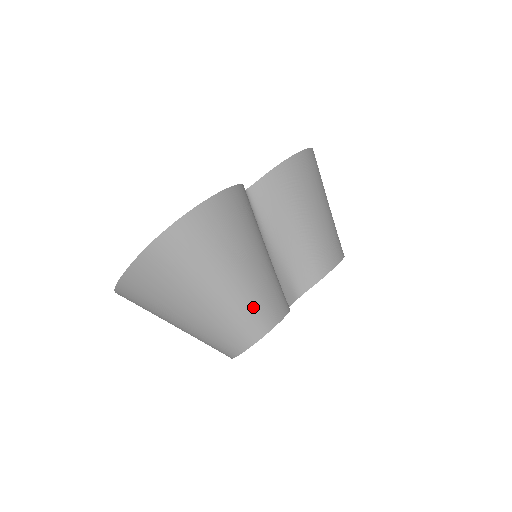
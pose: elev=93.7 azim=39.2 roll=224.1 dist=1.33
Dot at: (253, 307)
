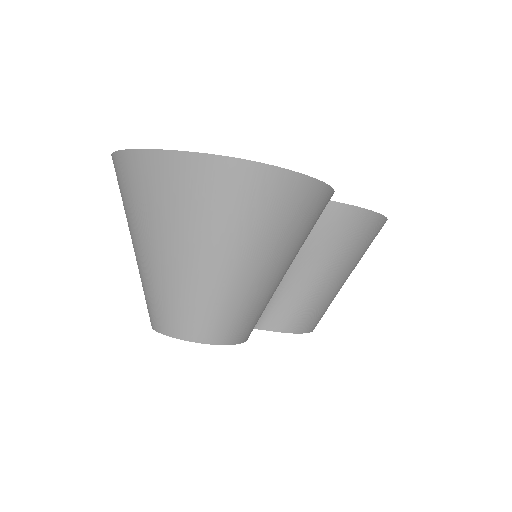
Dot at: (233, 310)
